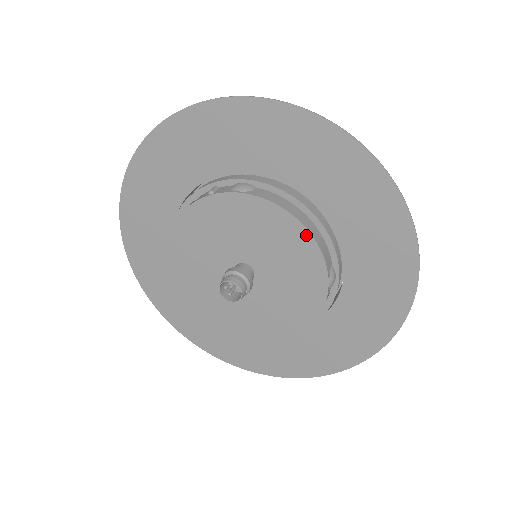
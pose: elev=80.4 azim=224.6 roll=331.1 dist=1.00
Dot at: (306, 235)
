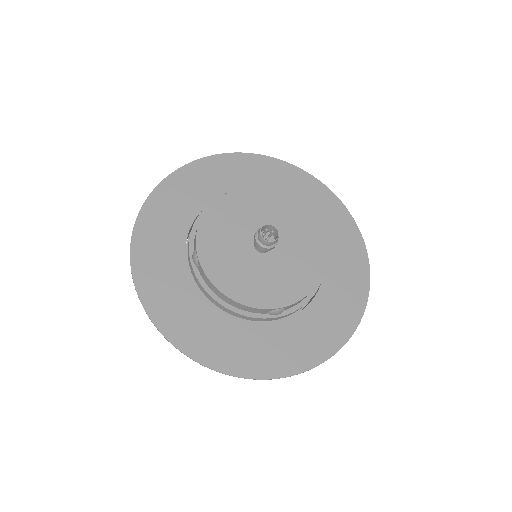
Dot at: (297, 207)
